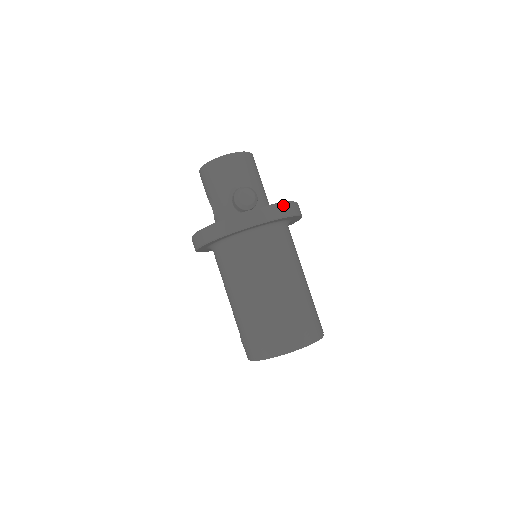
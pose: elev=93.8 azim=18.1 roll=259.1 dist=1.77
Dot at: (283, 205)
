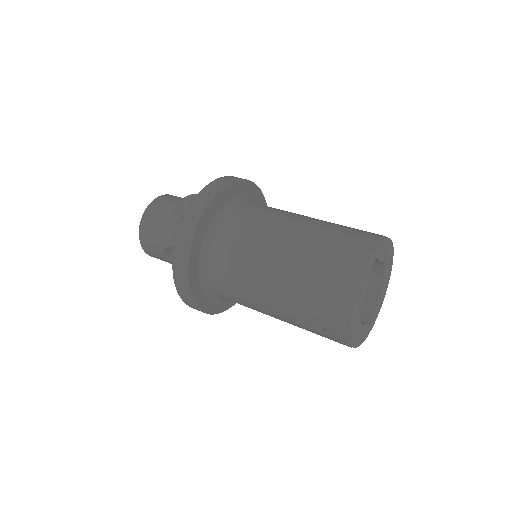
Dot at: (228, 177)
